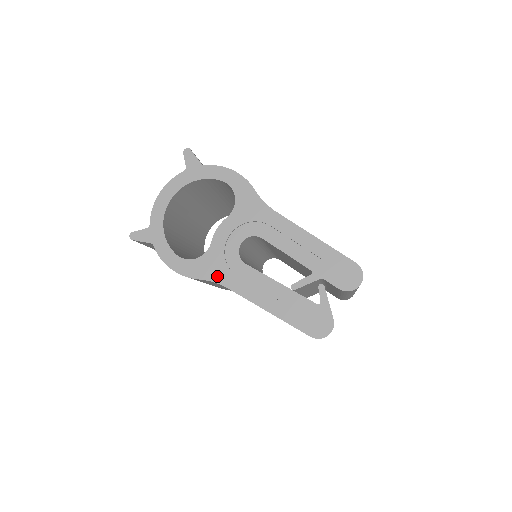
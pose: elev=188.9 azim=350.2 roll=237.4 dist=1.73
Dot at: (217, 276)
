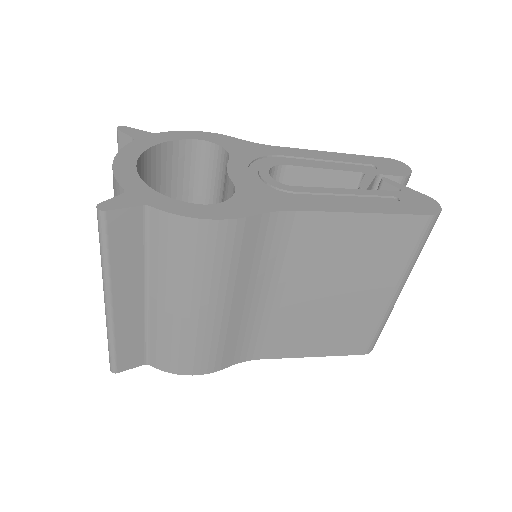
Dot at: (274, 205)
